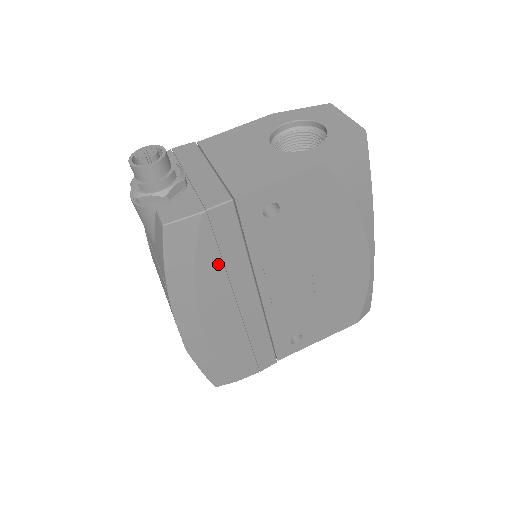
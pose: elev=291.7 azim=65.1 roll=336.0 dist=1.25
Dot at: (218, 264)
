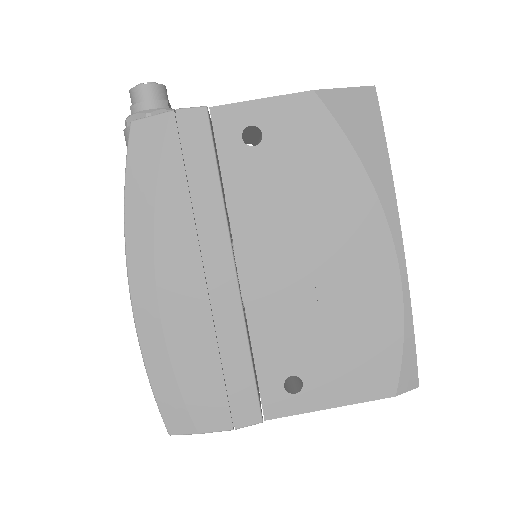
Dot at: (184, 191)
